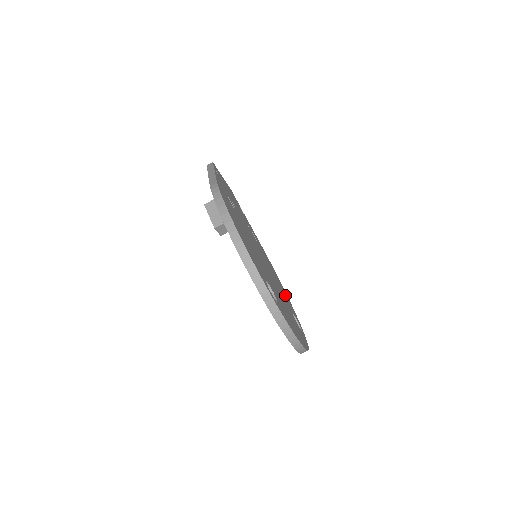
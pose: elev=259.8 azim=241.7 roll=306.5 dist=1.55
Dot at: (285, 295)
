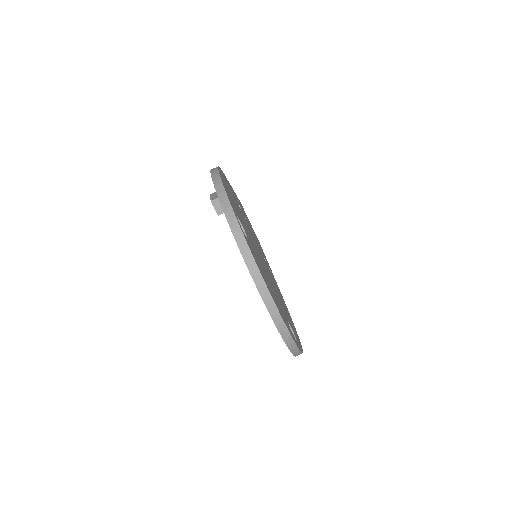
Dot at: occluded
